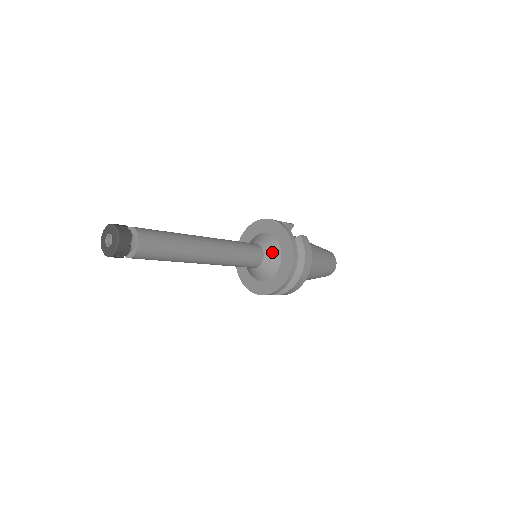
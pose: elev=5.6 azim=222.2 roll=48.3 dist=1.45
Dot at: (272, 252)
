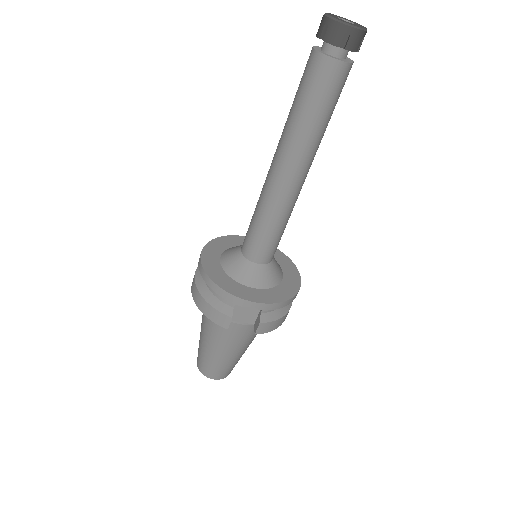
Dot at: occluded
